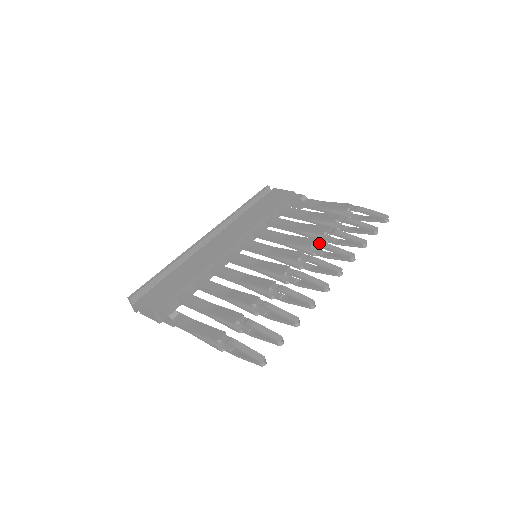
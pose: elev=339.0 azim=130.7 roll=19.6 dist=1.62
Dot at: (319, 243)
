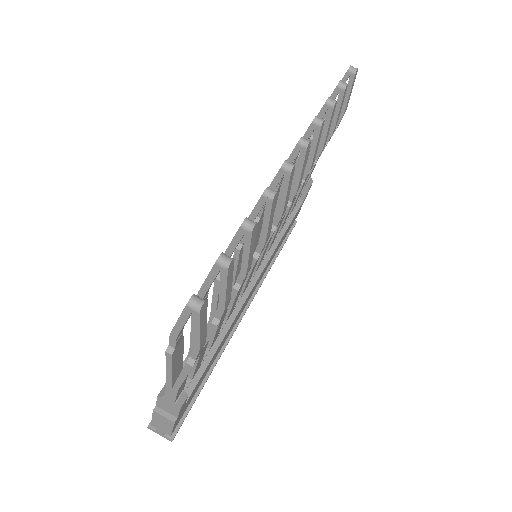
Dot at: occluded
